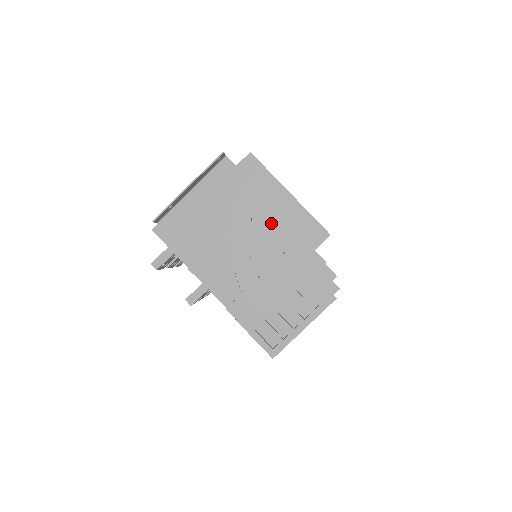
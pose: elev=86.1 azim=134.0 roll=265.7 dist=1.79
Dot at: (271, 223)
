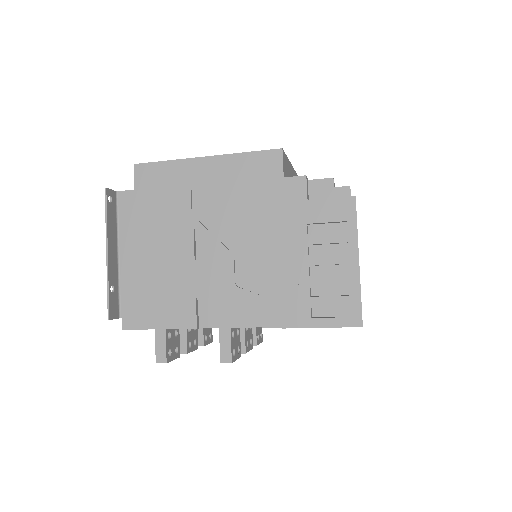
Dot at: (217, 202)
